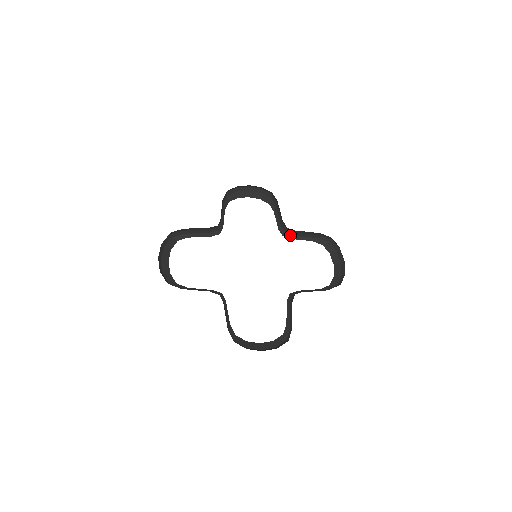
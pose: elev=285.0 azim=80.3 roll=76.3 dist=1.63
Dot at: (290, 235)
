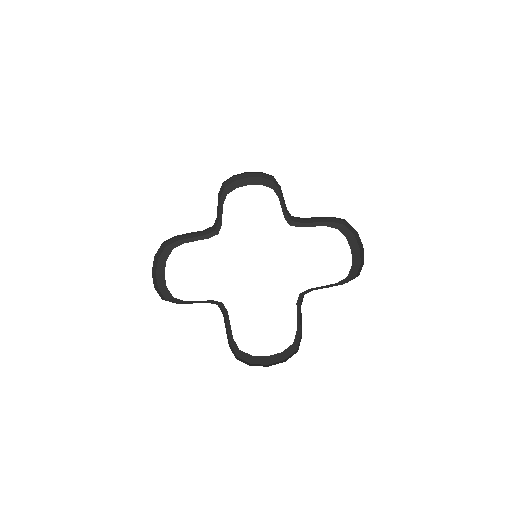
Dot at: (298, 223)
